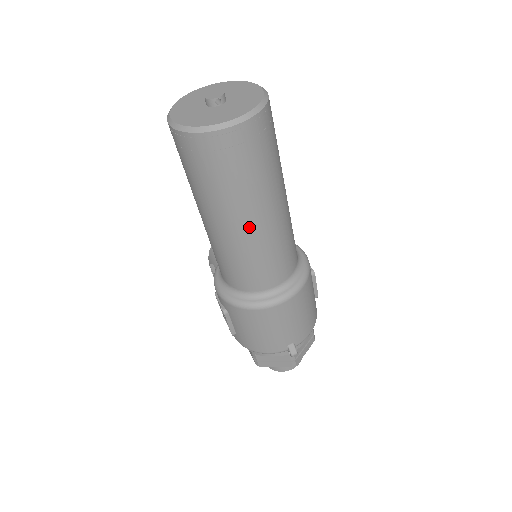
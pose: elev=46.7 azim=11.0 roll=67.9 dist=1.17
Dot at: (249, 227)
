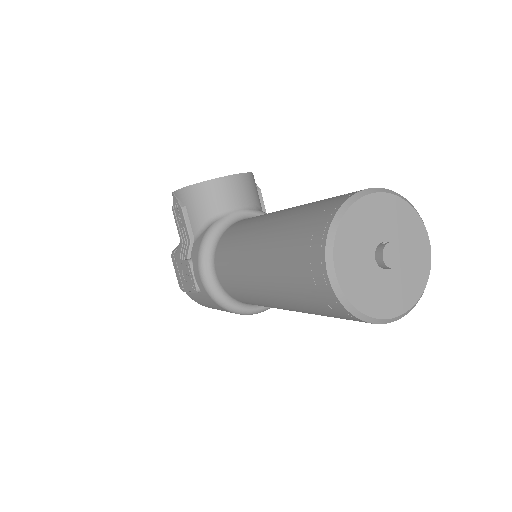
Dot at: occluded
